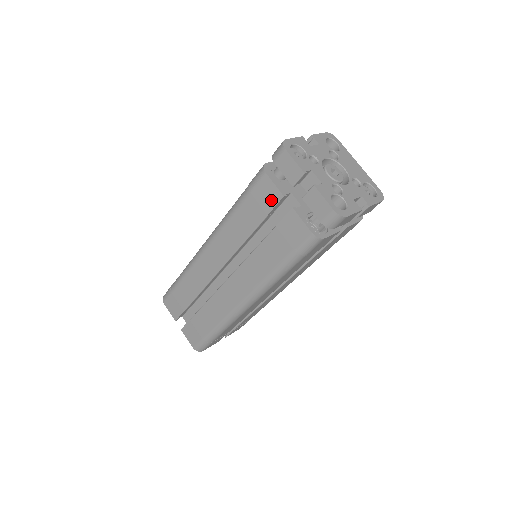
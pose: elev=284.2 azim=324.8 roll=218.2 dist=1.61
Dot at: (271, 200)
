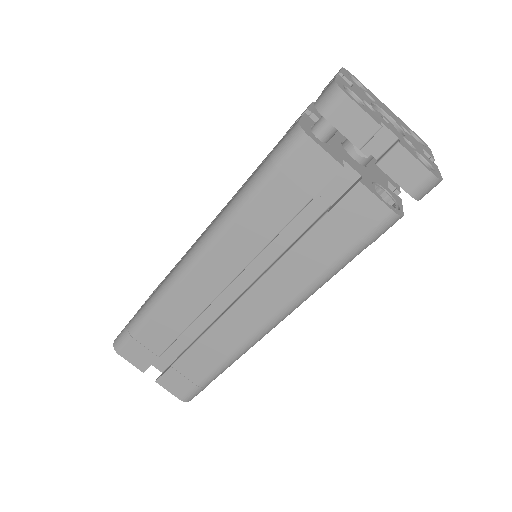
Dot at: (319, 176)
